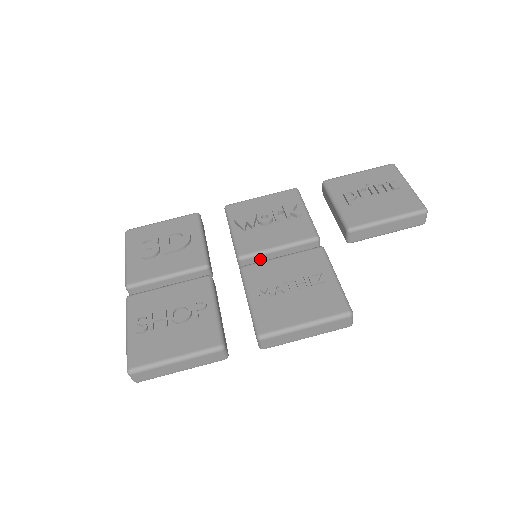
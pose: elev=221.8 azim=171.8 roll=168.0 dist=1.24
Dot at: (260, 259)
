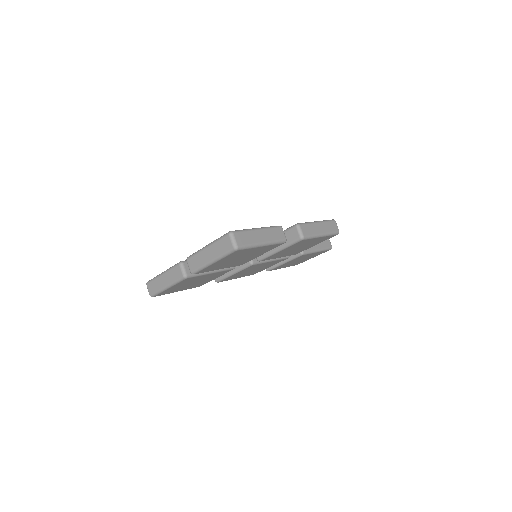
Dot at: occluded
